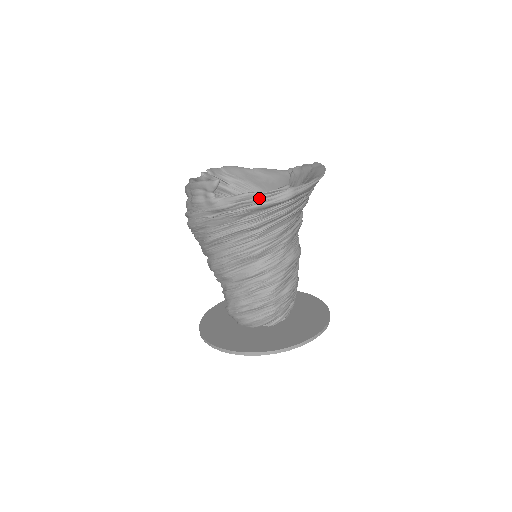
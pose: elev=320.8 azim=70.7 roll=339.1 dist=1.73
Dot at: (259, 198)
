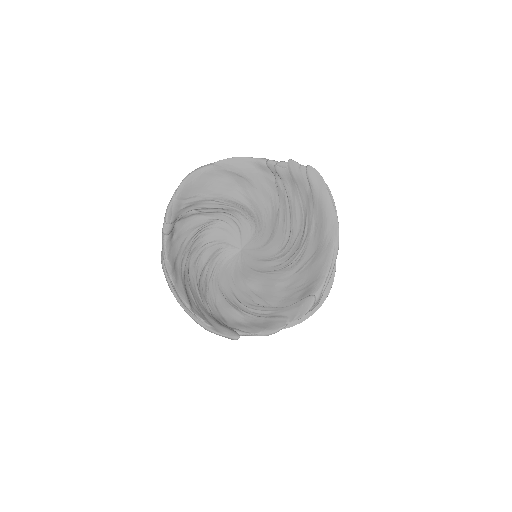
Dot at: (286, 324)
